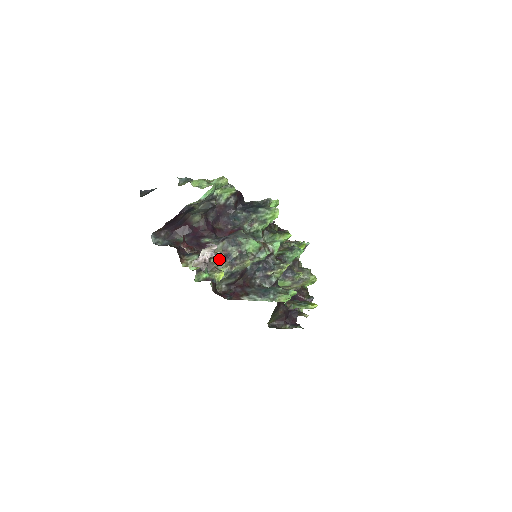
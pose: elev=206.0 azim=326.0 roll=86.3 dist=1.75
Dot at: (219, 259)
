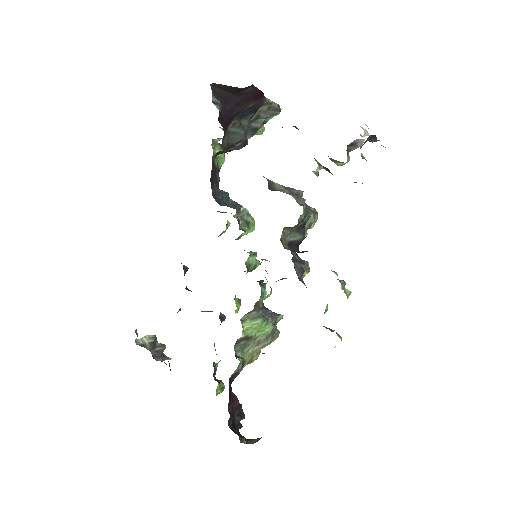
Dot at: (290, 193)
